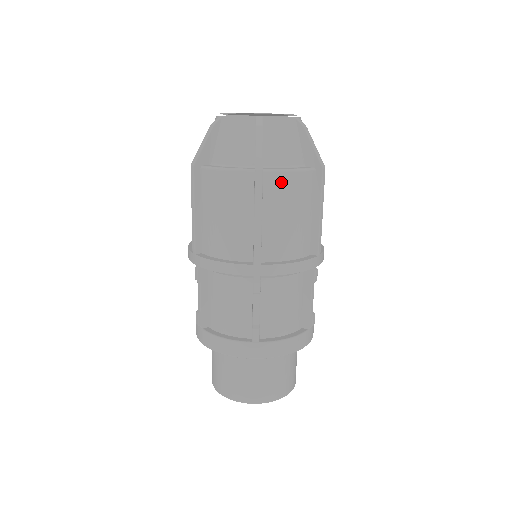
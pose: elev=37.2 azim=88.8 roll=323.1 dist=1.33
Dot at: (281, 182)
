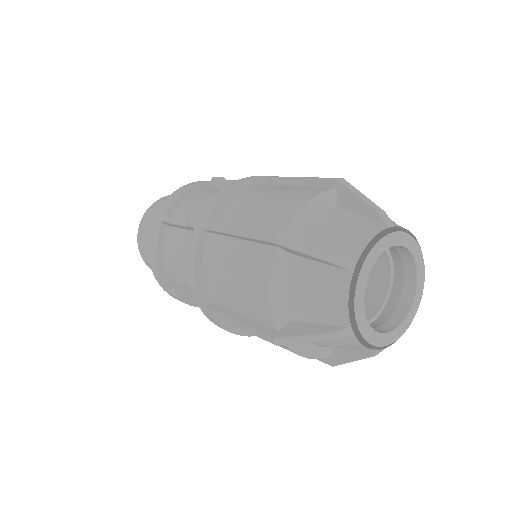
Dot at: occluded
